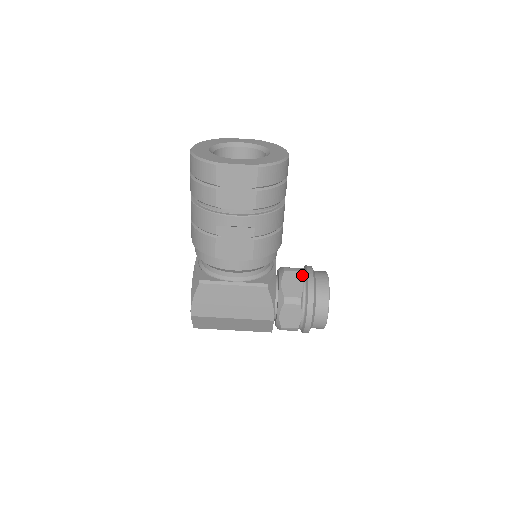
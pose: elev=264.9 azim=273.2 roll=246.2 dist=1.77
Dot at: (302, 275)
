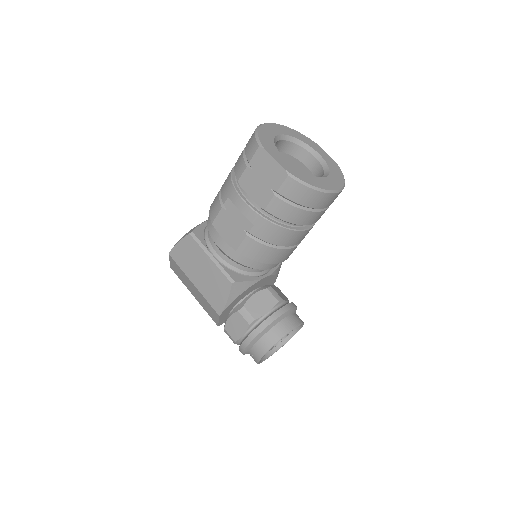
Dot at: (277, 305)
